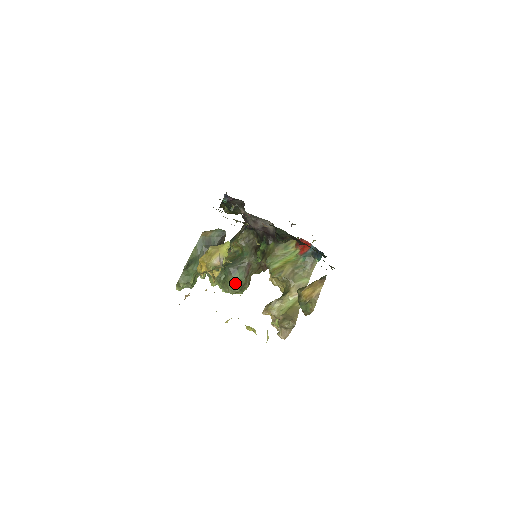
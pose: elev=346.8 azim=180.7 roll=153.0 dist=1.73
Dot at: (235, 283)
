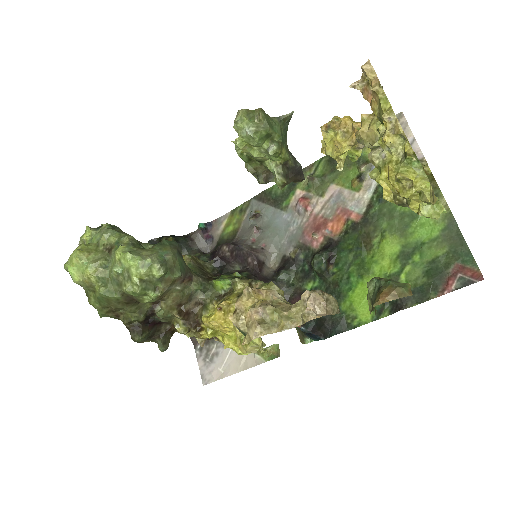
Dot at: (171, 260)
